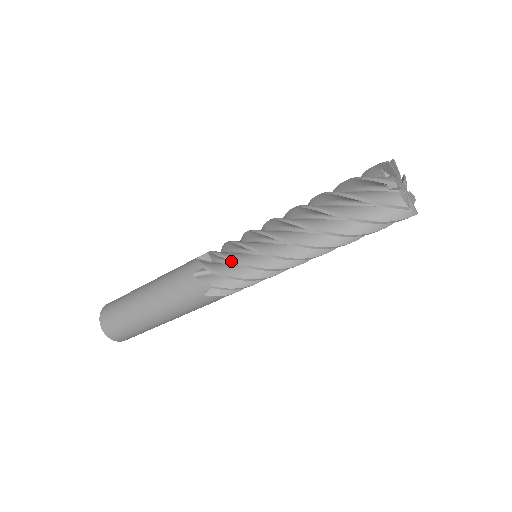
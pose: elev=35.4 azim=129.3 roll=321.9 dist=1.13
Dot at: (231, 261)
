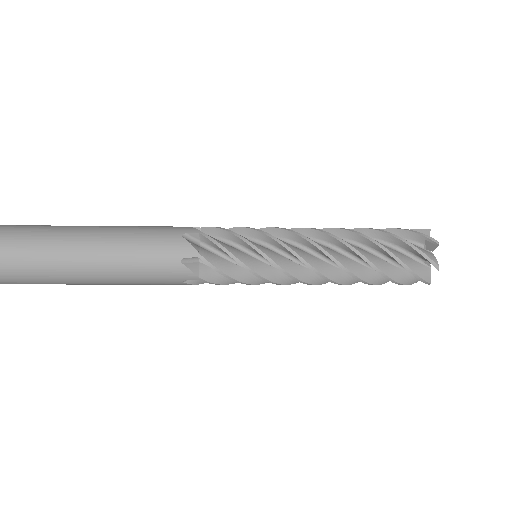
Dot at: (242, 265)
